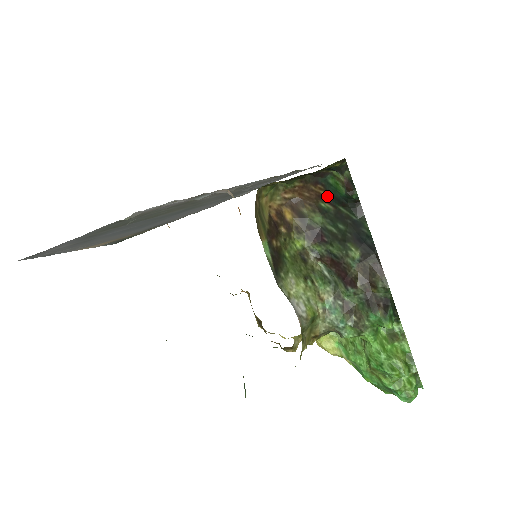
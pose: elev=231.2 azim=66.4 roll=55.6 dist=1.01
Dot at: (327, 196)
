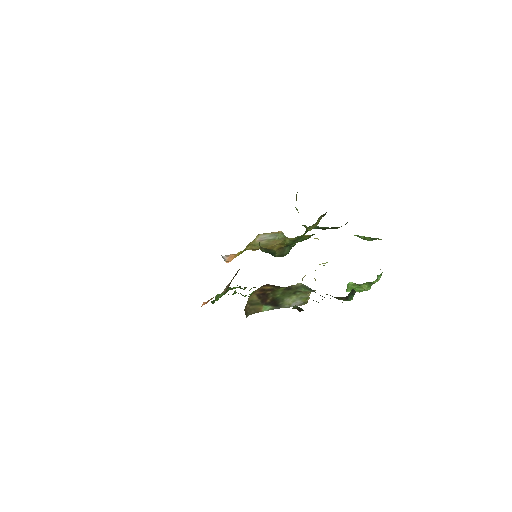
Dot at: occluded
